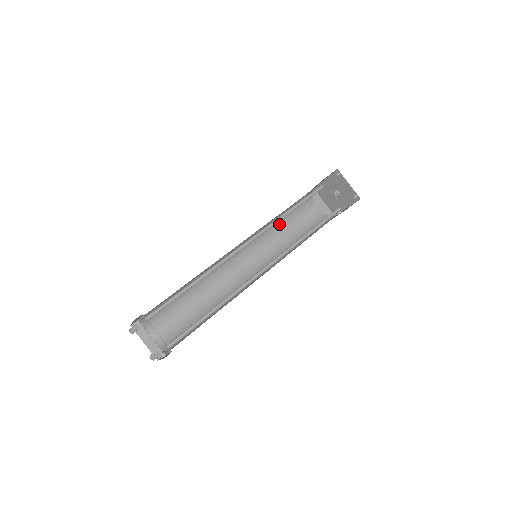
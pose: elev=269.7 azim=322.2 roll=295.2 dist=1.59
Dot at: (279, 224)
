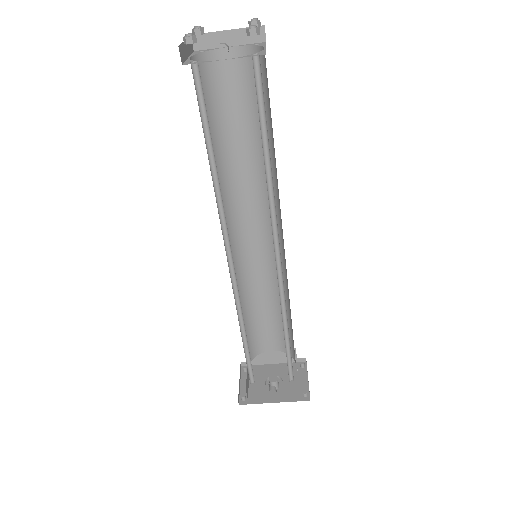
Dot at: (244, 307)
